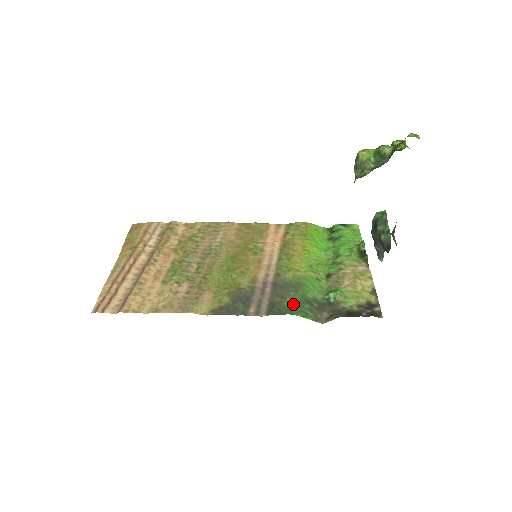
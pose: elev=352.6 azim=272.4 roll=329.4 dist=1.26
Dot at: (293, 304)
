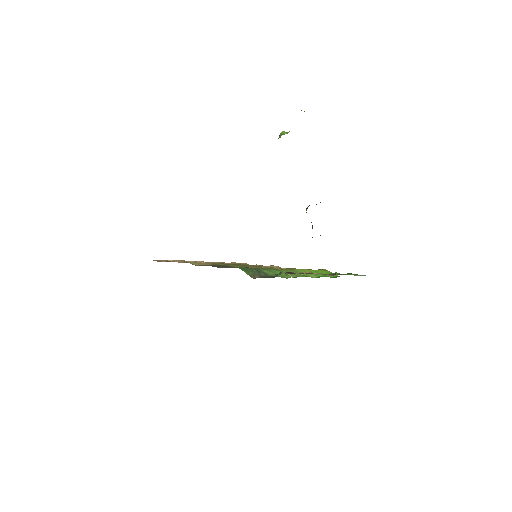
Dot at: (245, 267)
